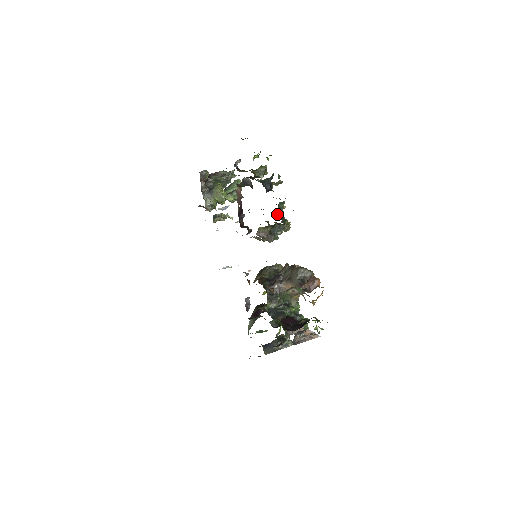
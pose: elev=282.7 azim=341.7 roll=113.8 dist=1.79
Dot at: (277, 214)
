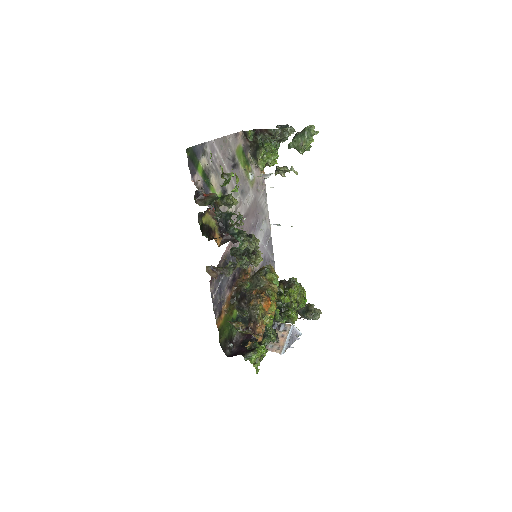
Dot at: occluded
